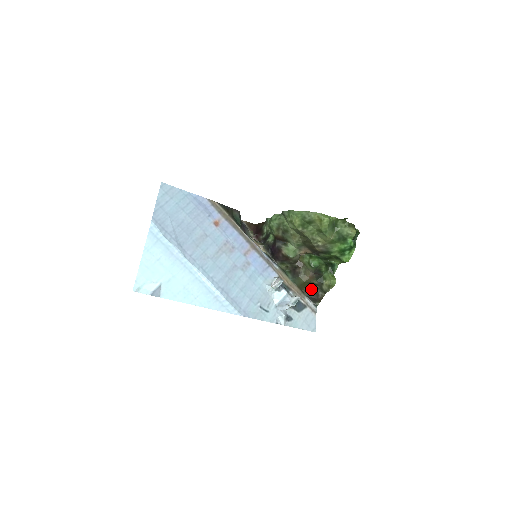
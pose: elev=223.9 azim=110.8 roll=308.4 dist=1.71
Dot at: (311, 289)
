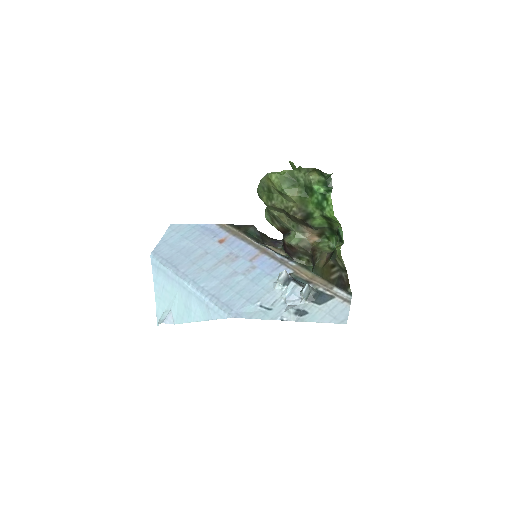
Dot at: (335, 274)
